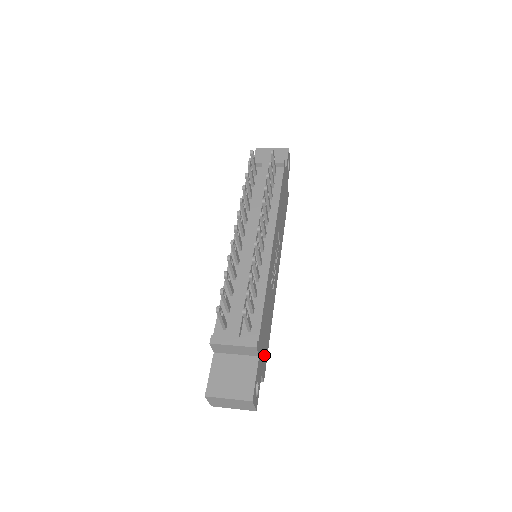
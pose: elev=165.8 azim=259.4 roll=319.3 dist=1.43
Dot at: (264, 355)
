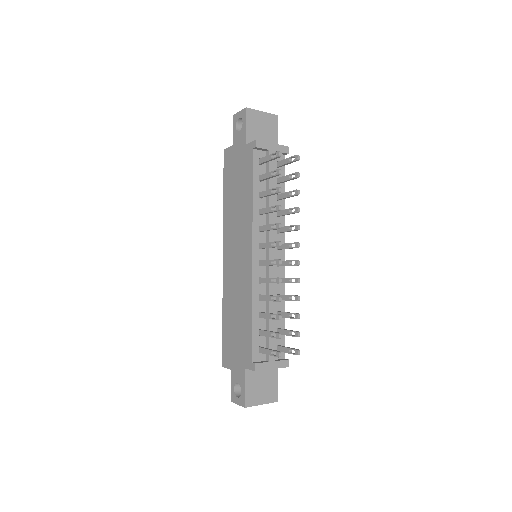
Dot at: occluded
